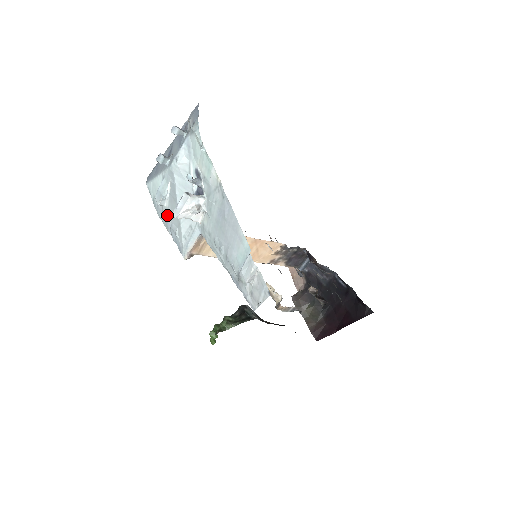
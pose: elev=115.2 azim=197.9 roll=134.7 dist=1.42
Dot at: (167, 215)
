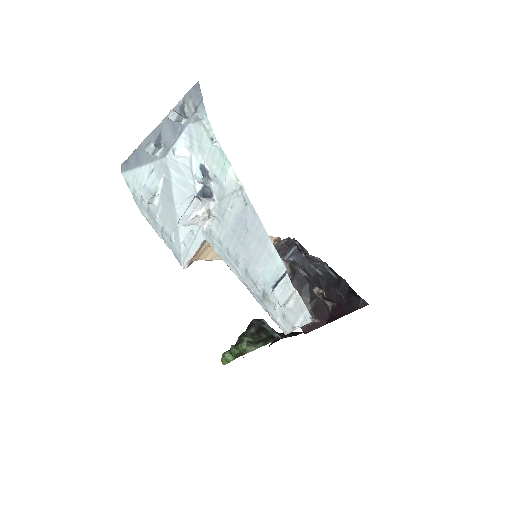
Dot at: (156, 215)
